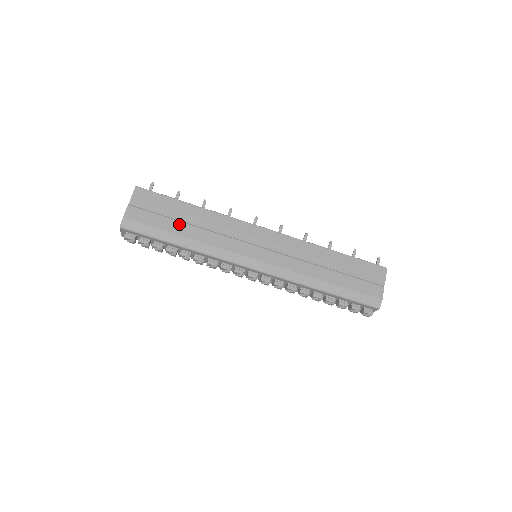
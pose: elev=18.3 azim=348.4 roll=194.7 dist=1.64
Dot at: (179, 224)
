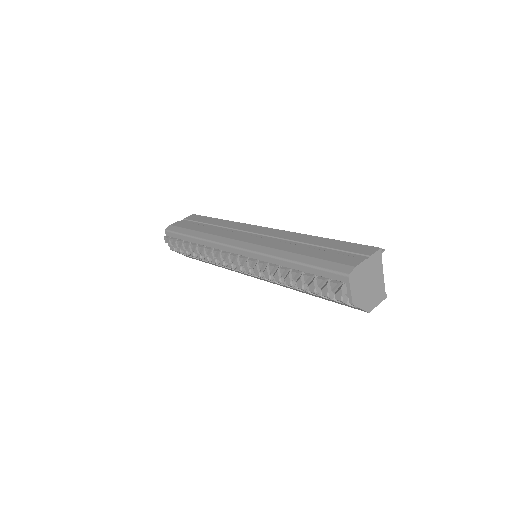
Dot at: (202, 227)
